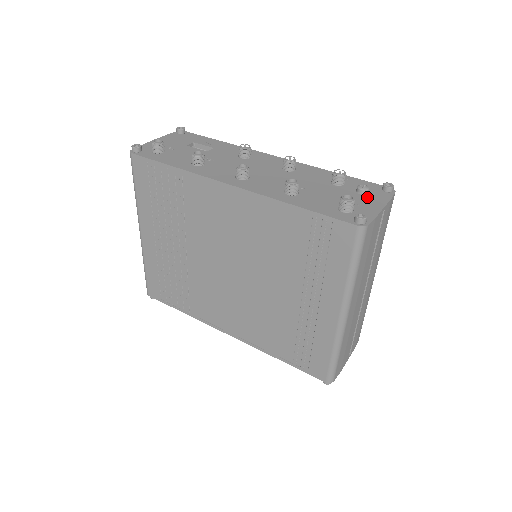
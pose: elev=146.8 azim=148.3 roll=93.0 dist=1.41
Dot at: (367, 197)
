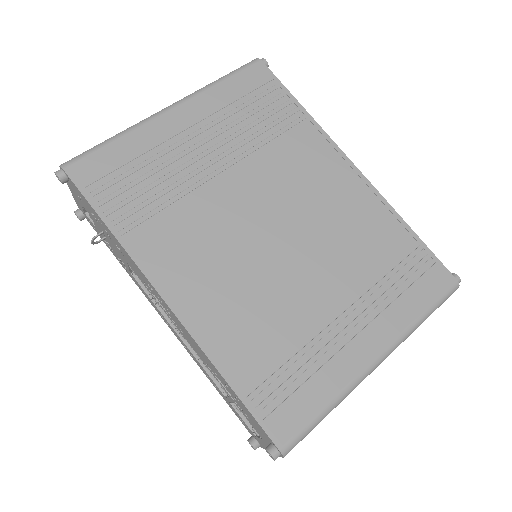
Dot at: occluded
